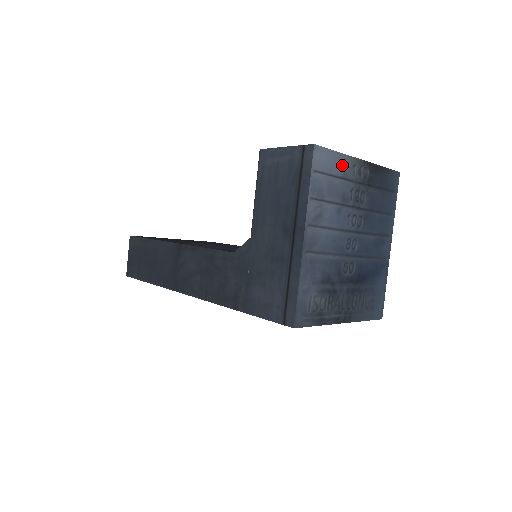
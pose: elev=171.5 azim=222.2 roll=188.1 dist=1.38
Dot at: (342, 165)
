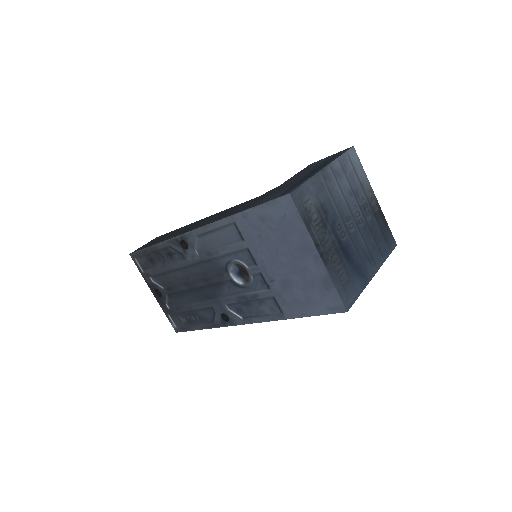
Dot at: (363, 179)
